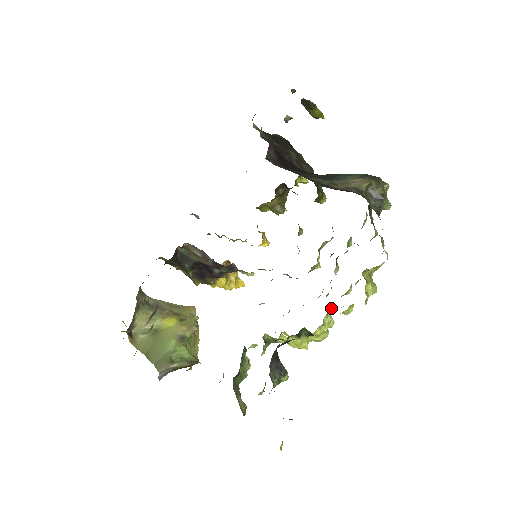
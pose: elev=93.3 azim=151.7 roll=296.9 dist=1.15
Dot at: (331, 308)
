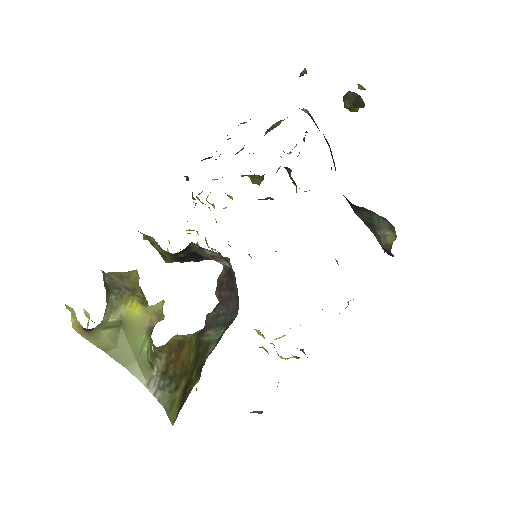
Dot at: occluded
